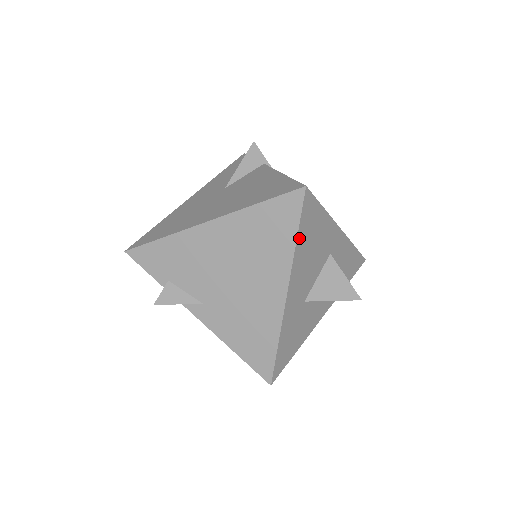
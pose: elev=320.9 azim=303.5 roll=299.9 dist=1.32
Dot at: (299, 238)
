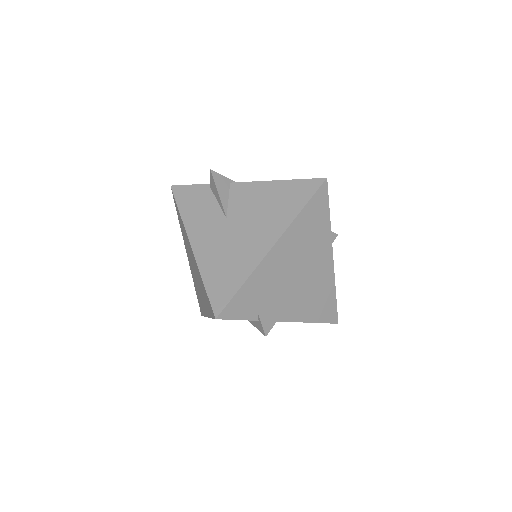
Dot at: (328, 216)
